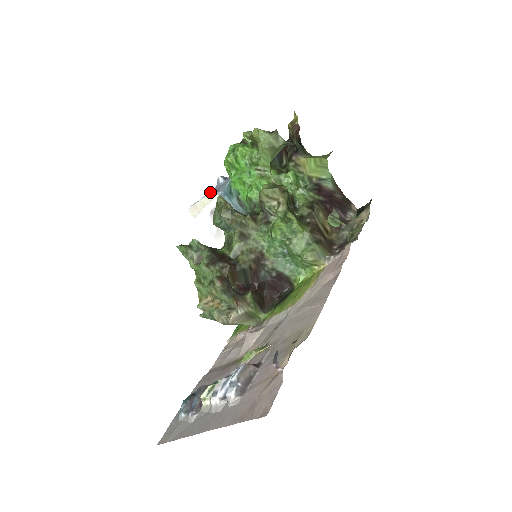
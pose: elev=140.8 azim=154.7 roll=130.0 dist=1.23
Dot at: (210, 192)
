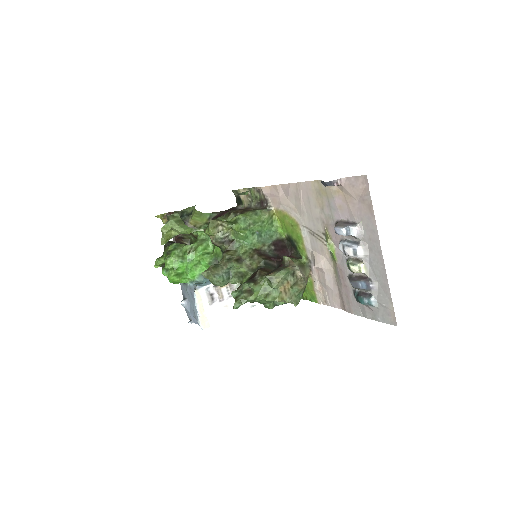
Dot at: (194, 297)
